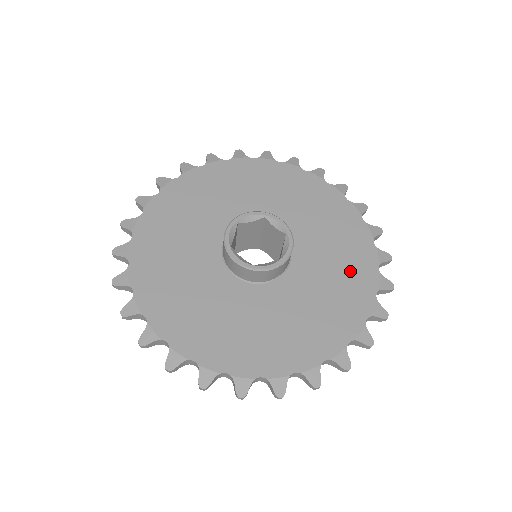
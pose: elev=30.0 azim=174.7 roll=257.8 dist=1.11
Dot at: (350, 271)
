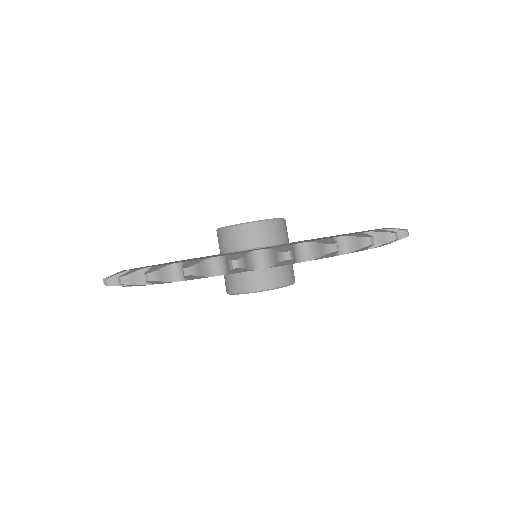
Dot at: occluded
